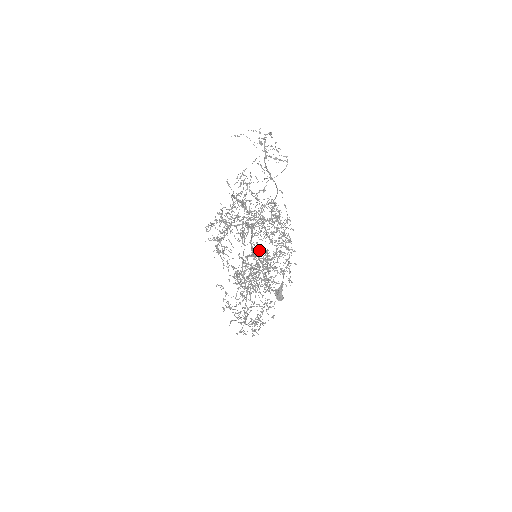
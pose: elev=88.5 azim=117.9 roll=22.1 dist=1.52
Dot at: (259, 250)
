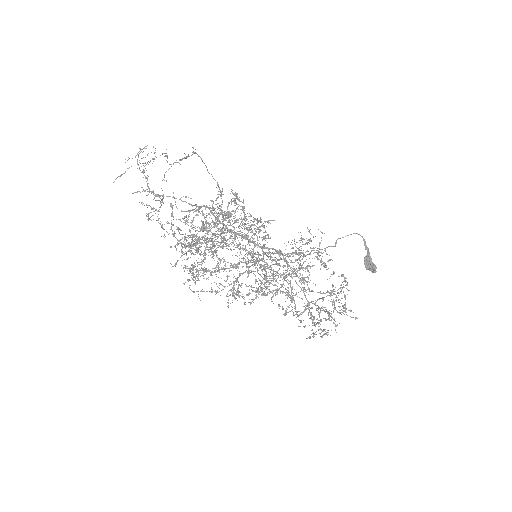
Dot at: occluded
